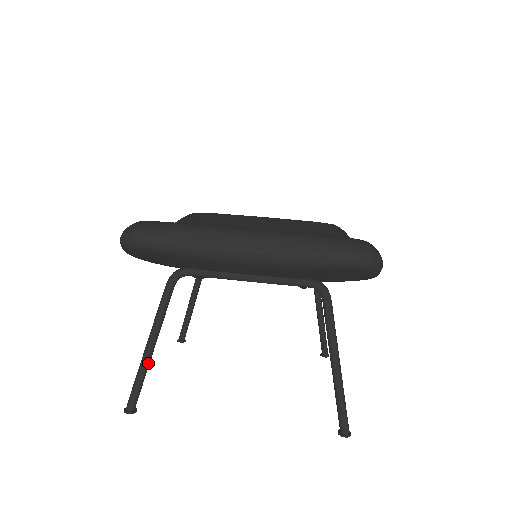
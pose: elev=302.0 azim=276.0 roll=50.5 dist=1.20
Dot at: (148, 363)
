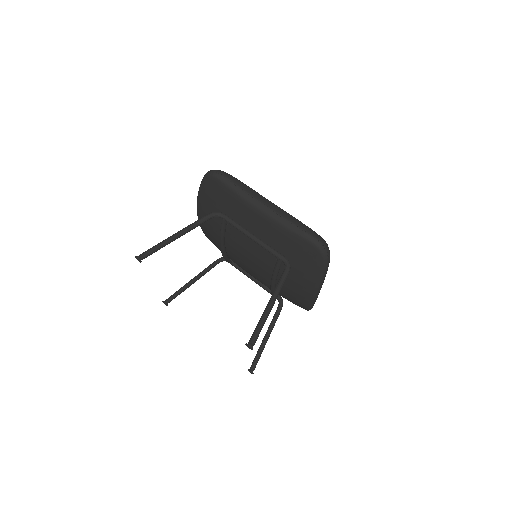
Dot at: (168, 242)
